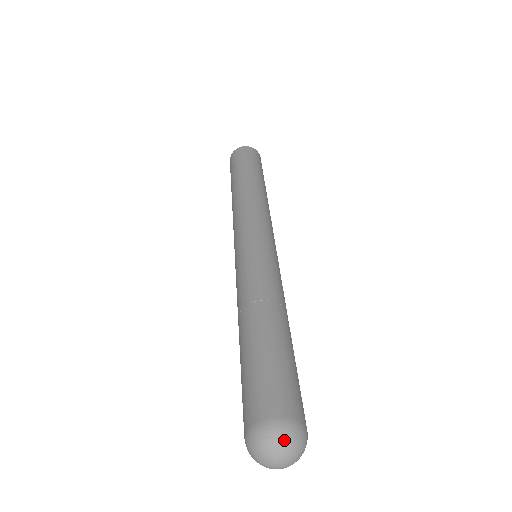
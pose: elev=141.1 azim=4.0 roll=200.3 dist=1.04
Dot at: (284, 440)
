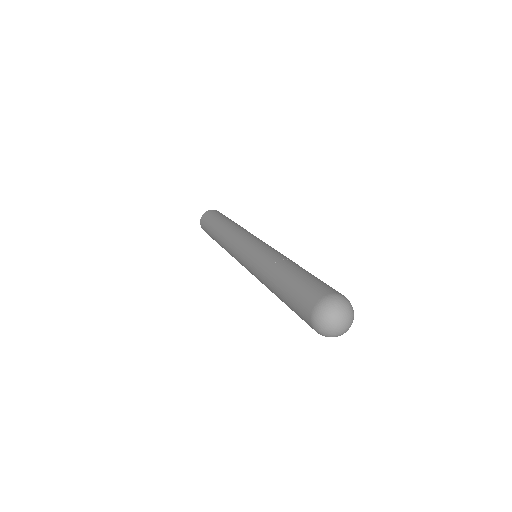
Dot at: (338, 304)
